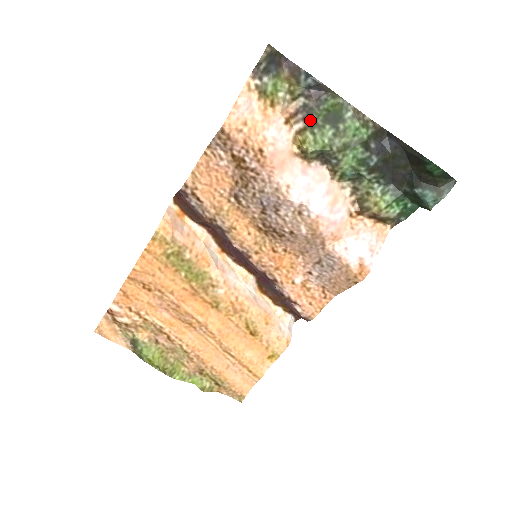
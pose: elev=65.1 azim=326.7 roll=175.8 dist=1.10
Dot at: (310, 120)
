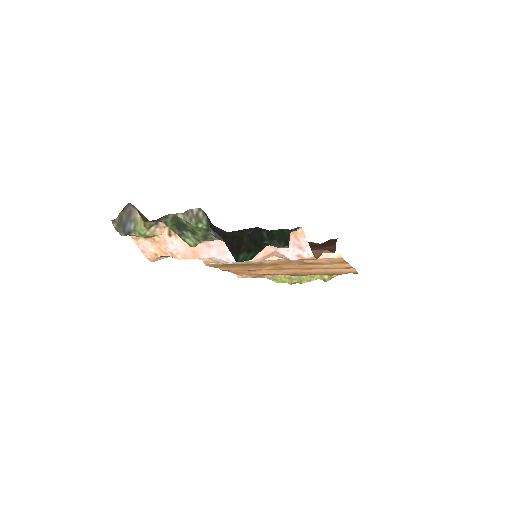
Dot at: (175, 232)
